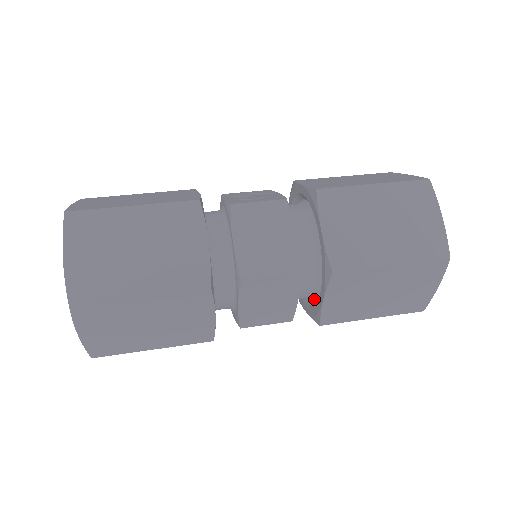
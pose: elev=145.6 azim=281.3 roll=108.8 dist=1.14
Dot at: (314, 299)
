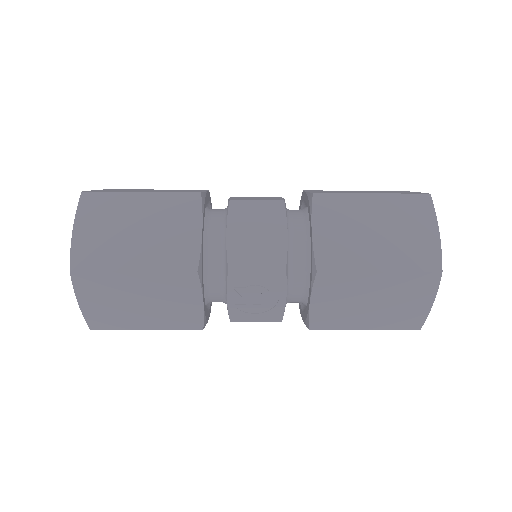
Dot at: occluded
